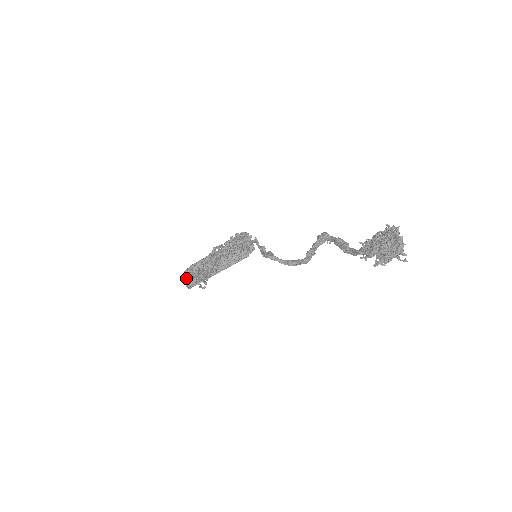
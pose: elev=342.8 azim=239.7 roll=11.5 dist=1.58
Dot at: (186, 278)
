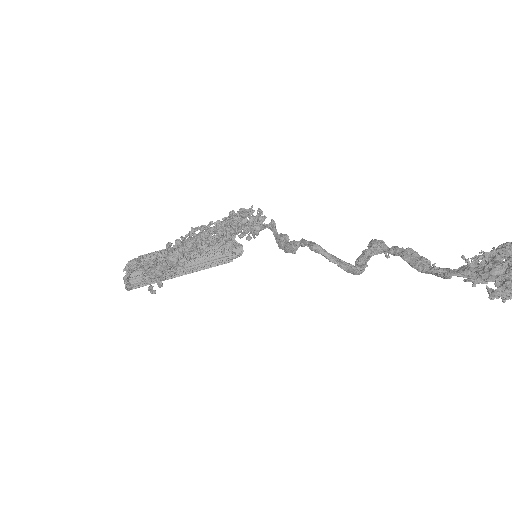
Dot at: (128, 272)
